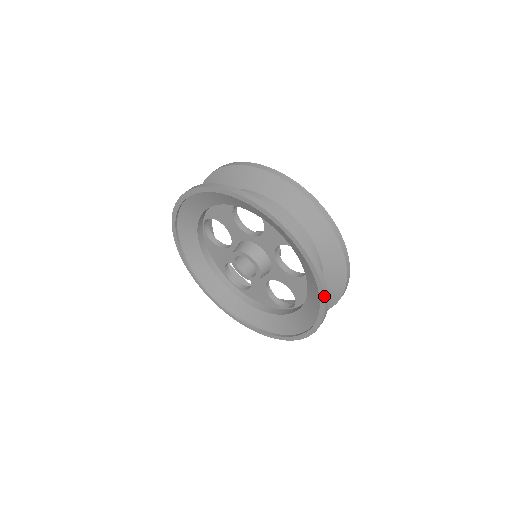
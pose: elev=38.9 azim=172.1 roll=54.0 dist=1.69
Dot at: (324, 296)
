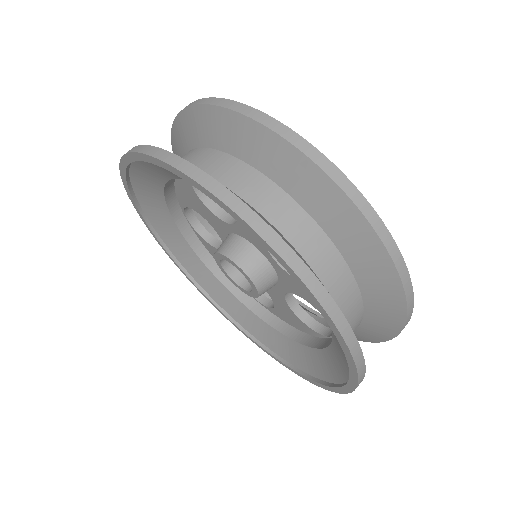
Dot at: (334, 324)
